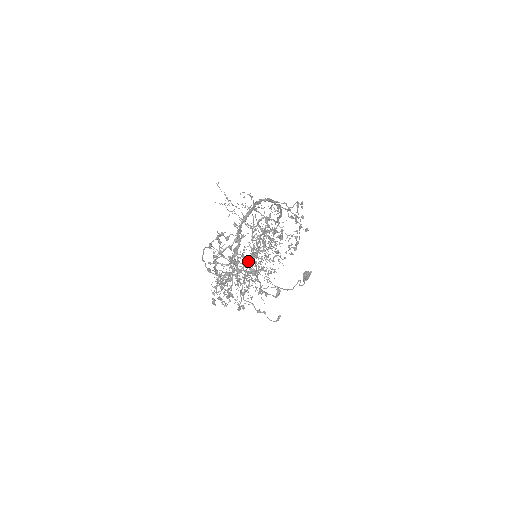
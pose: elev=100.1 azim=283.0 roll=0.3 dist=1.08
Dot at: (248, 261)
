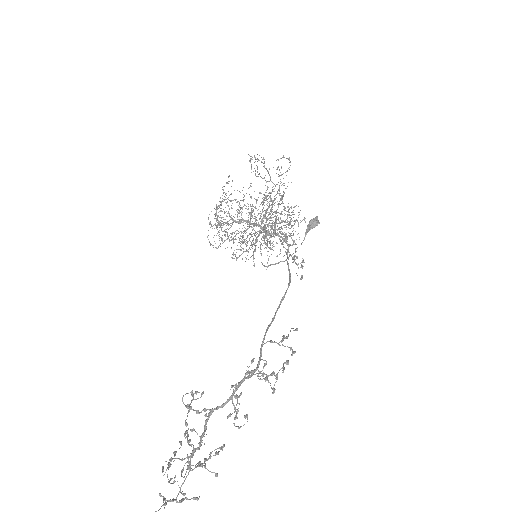
Dot at: occluded
